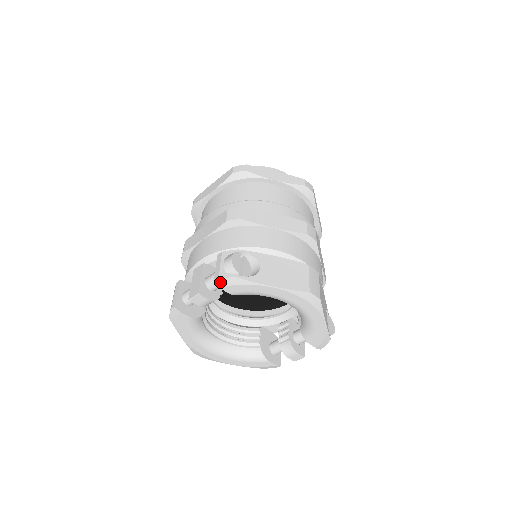
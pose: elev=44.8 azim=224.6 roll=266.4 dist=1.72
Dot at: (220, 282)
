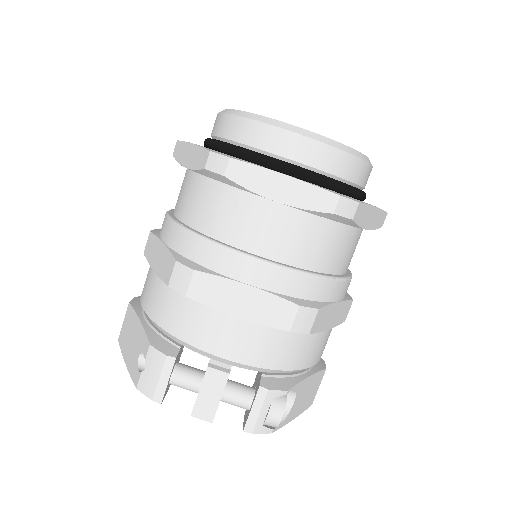
Dot at: (250, 431)
